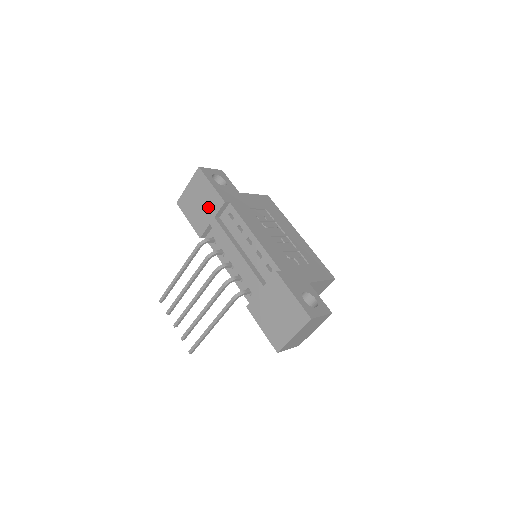
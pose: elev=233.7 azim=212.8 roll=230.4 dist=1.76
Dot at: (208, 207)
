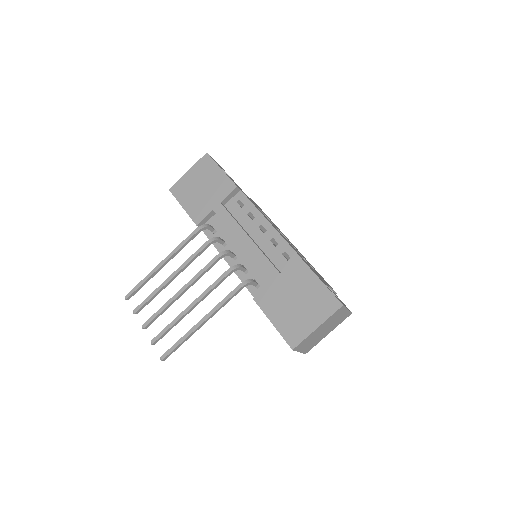
Dot at: (213, 192)
